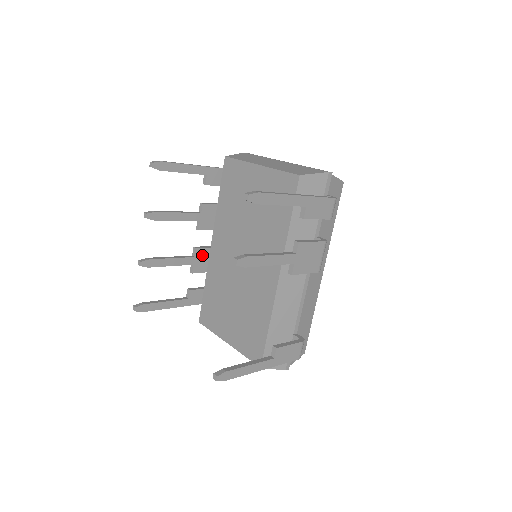
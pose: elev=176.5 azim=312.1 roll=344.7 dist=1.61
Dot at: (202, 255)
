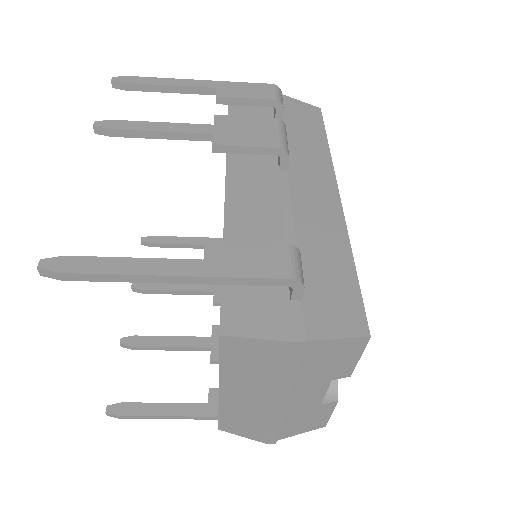
Dot at: occluded
